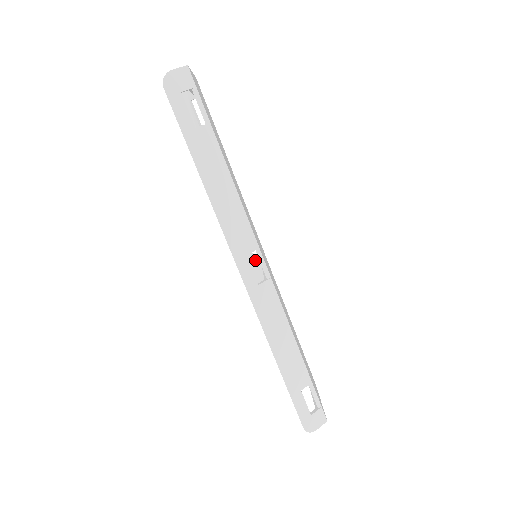
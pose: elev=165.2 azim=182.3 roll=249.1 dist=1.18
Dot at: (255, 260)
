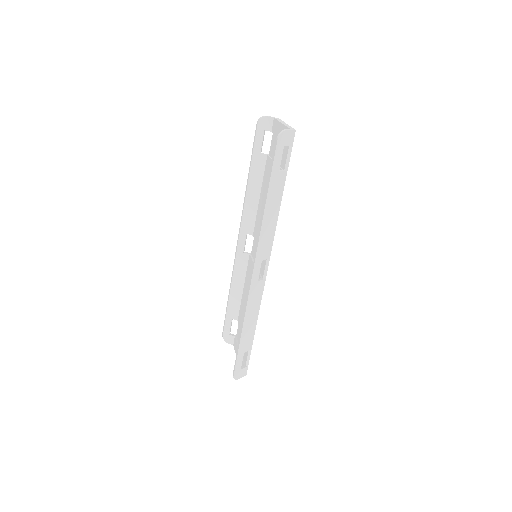
Dot at: (245, 252)
